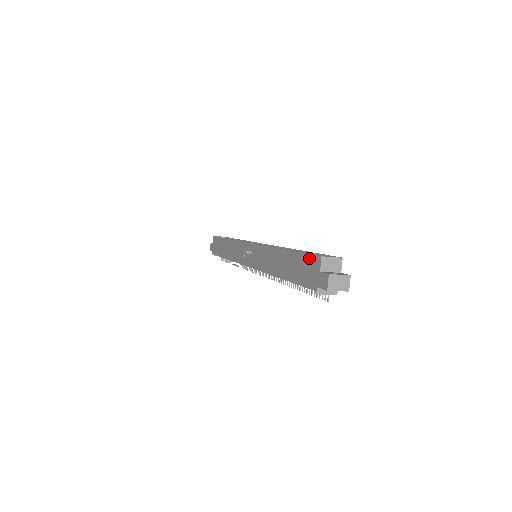
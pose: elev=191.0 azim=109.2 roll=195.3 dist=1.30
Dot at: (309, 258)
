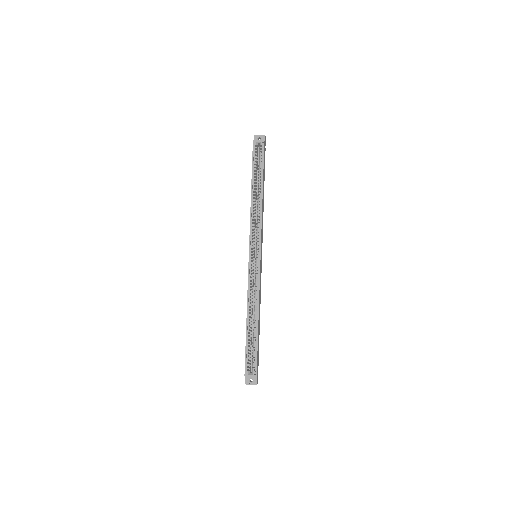
Dot at: (245, 362)
